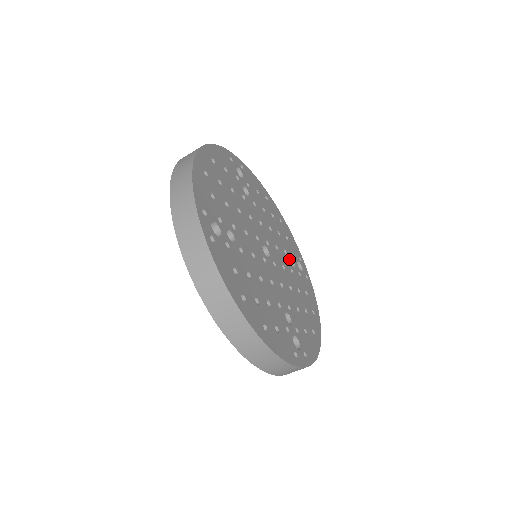
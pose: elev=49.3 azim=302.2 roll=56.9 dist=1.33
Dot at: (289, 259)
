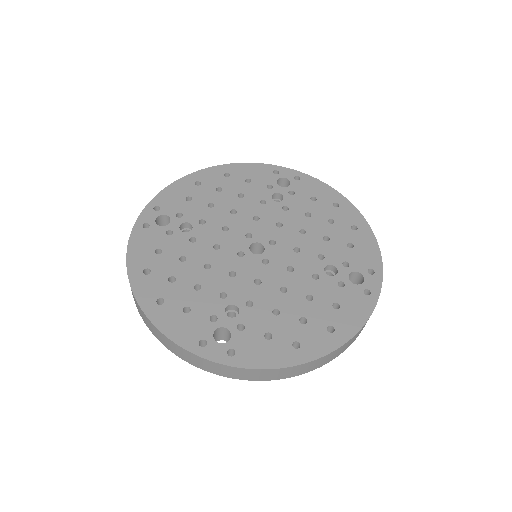
Dot at: (324, 265)
